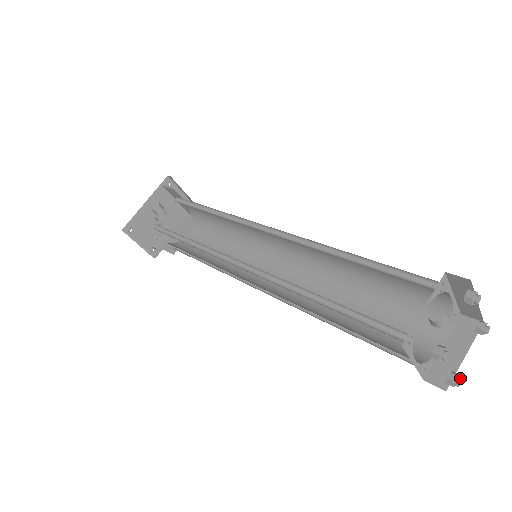
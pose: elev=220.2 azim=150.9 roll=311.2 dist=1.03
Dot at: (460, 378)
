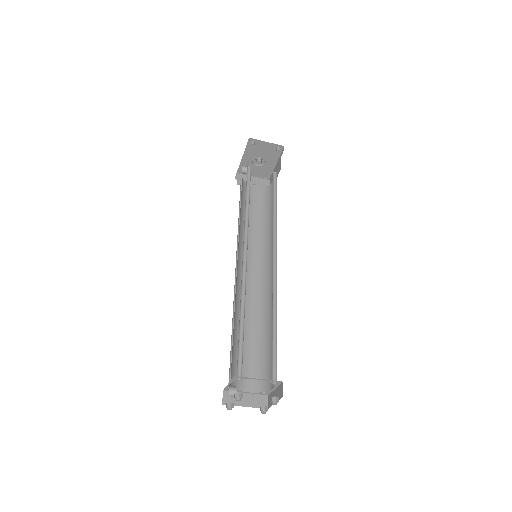
Dot at: (262, 412)
